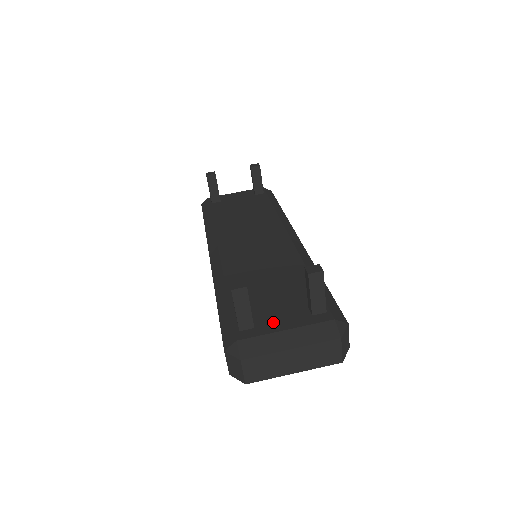
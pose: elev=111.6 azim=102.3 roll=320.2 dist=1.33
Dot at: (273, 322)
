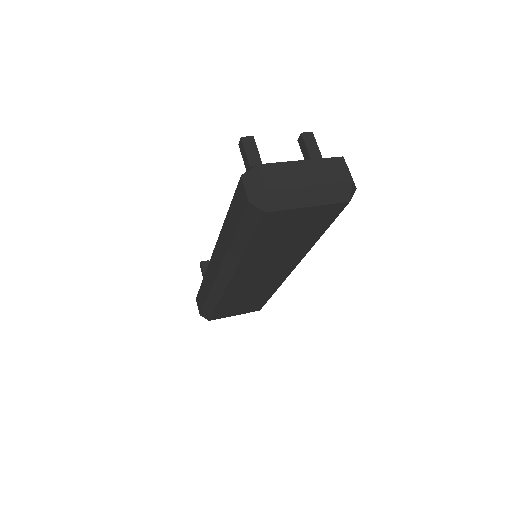
Dot at: occluded
